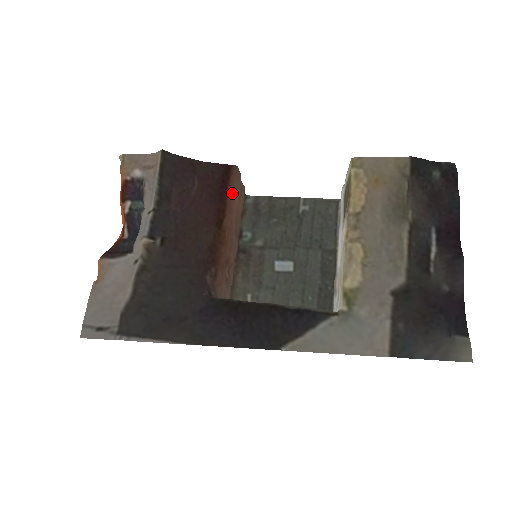
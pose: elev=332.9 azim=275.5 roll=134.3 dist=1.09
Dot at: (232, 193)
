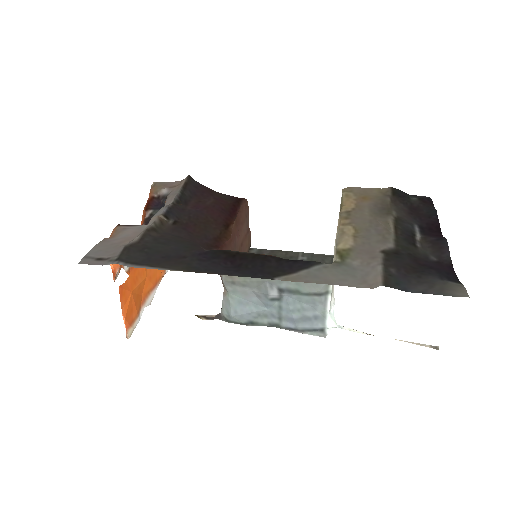
Dot at: (240, 219)
